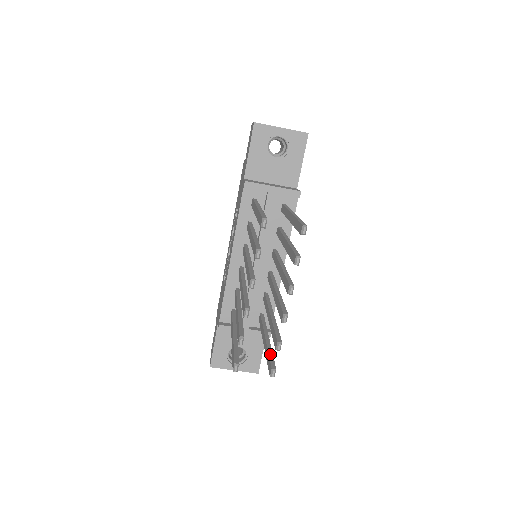
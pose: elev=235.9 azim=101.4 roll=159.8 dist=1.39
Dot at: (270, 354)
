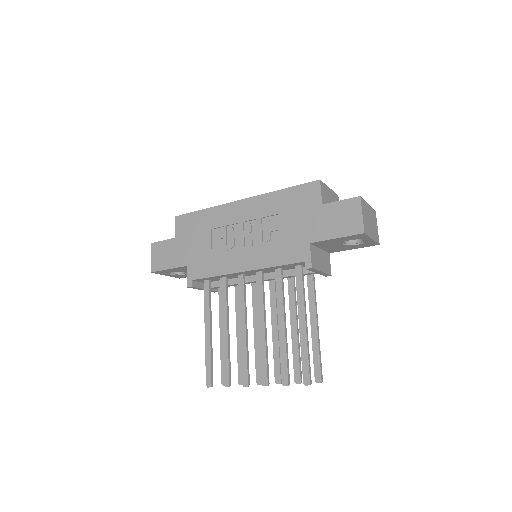
Dot at: occluded
